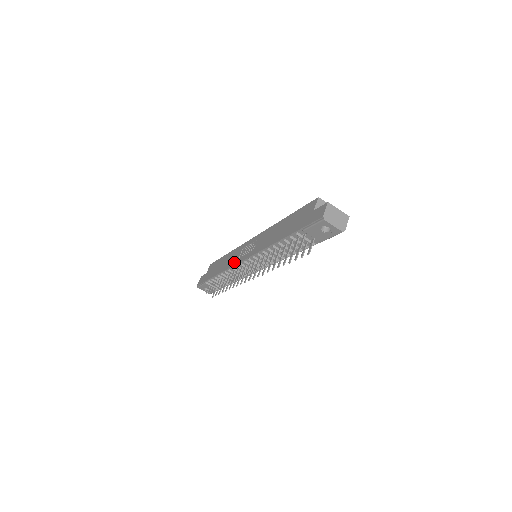
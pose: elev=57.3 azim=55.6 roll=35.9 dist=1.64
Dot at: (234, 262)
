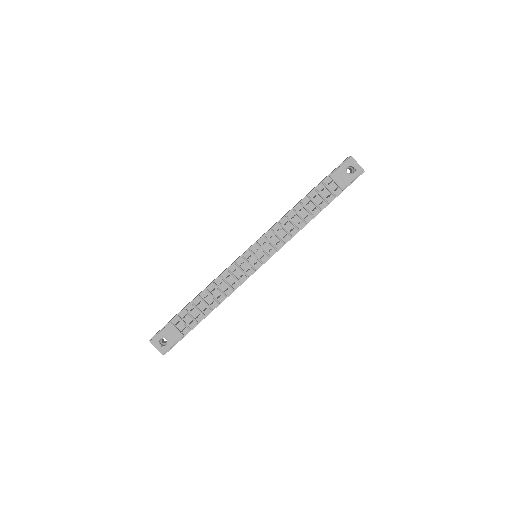
Dot at: (230, 265)
